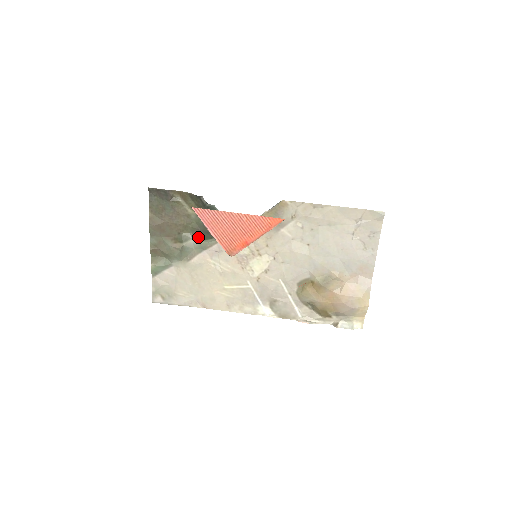
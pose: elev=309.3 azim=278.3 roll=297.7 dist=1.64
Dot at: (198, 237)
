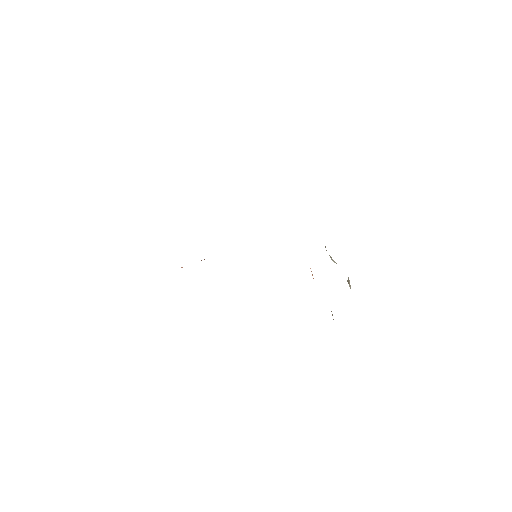
Dot at: occluded
